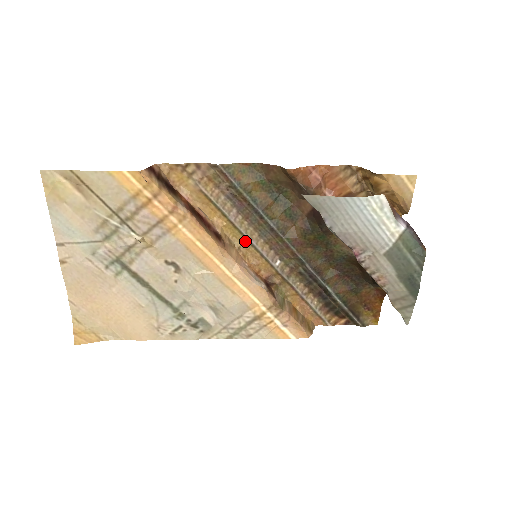
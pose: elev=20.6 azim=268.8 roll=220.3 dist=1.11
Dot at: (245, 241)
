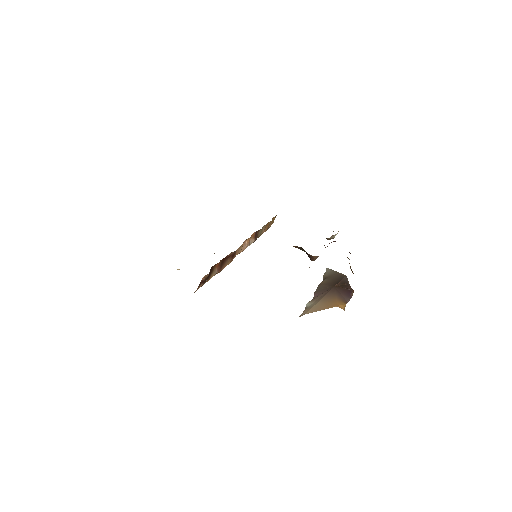
Dot at: occluded
